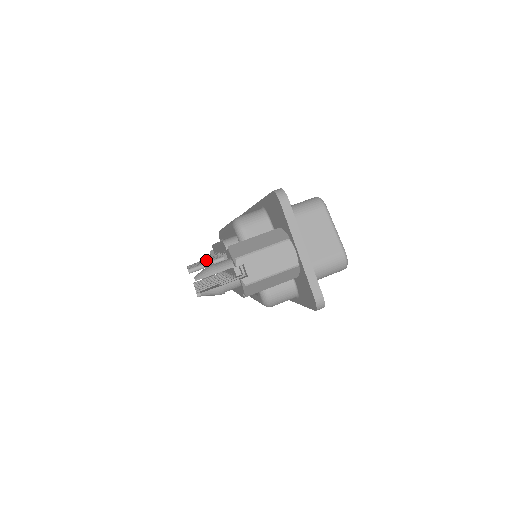
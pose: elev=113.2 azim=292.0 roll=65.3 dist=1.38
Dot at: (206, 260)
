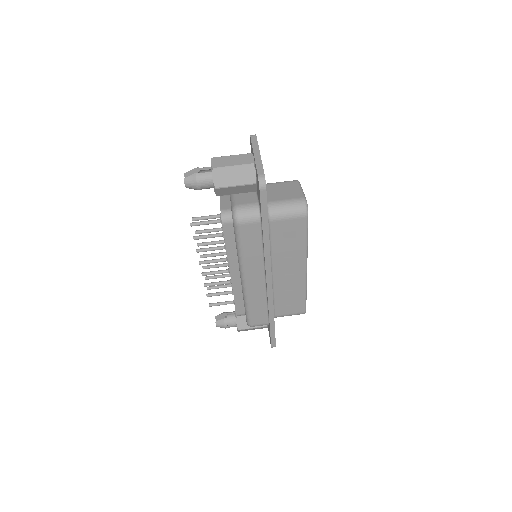
Dot at: (216, 253)
